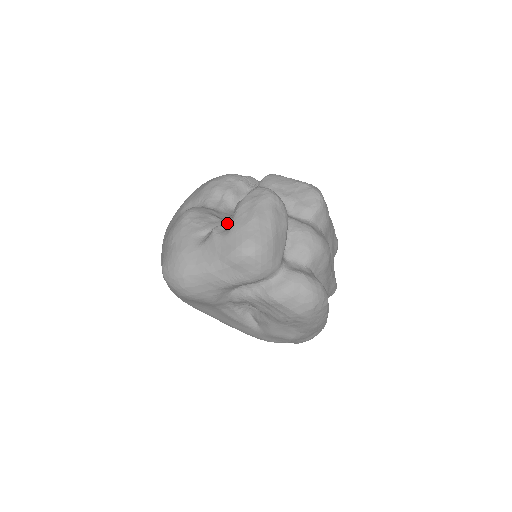
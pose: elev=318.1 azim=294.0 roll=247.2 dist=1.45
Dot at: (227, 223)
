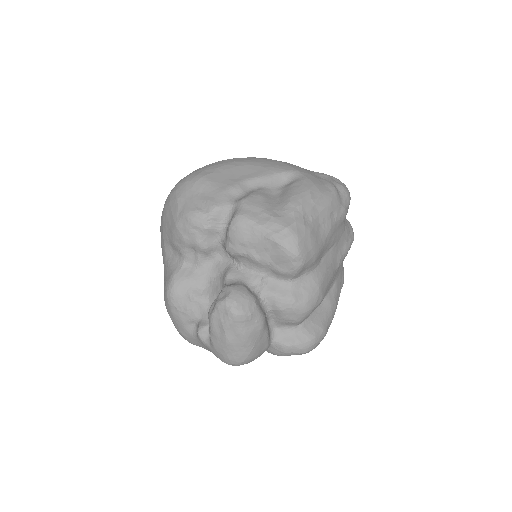
Dot at: occluded
